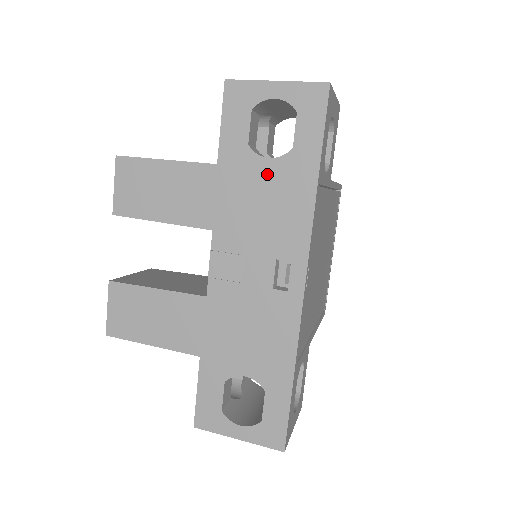
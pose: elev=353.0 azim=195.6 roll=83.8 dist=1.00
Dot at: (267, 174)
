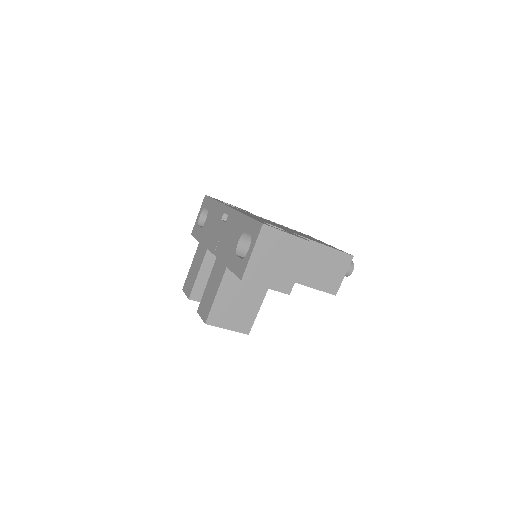
Dot at: (208, 221)
